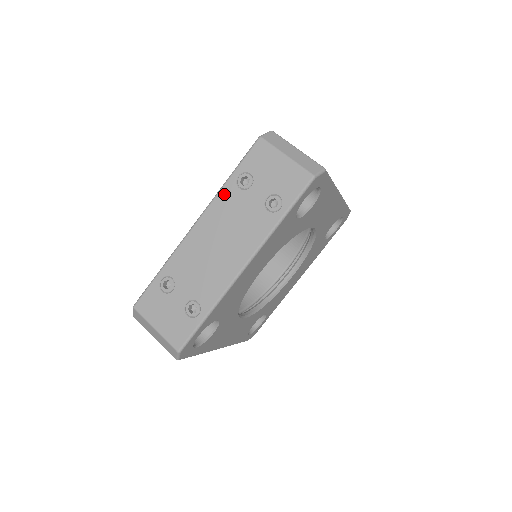
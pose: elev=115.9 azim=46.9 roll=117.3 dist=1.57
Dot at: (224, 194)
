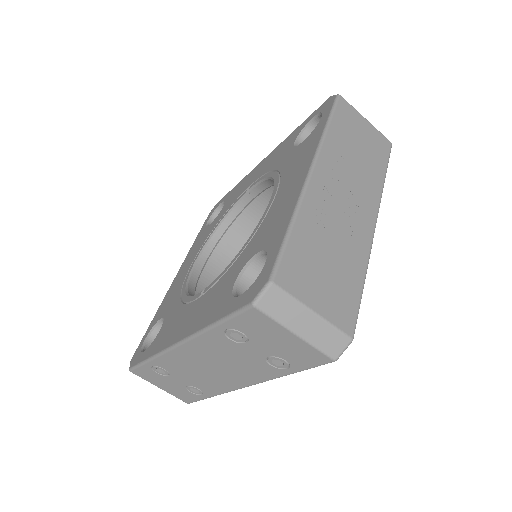
Dot at: (209, 338)
